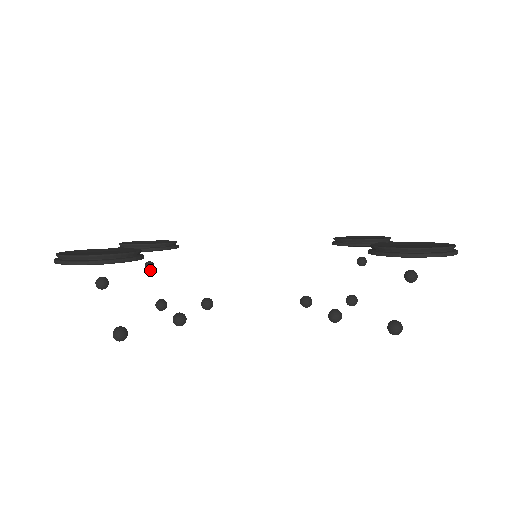
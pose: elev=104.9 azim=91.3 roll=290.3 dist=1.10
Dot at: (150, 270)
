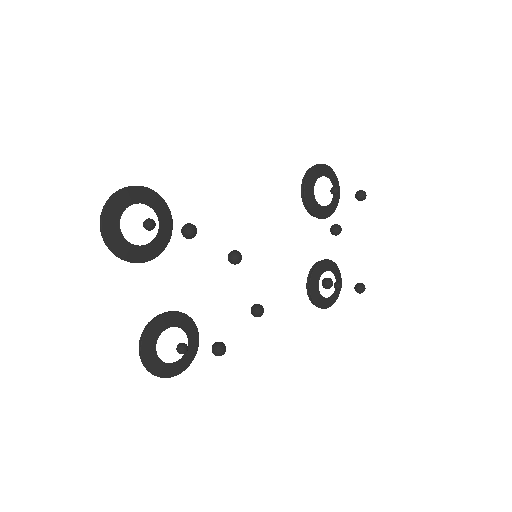
Dot at: (185, 346)
